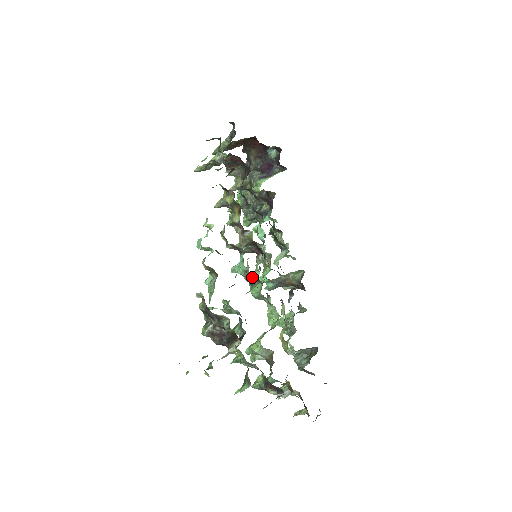
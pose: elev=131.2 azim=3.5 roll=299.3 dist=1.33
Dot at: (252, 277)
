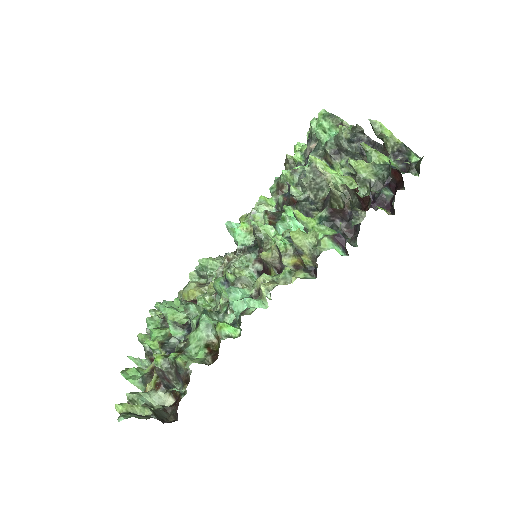
Dot at: occluded
